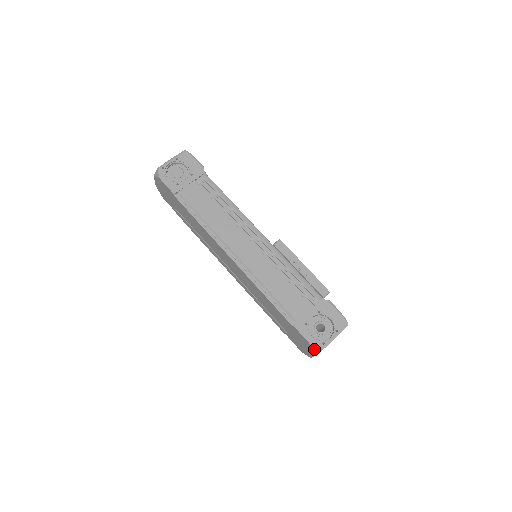
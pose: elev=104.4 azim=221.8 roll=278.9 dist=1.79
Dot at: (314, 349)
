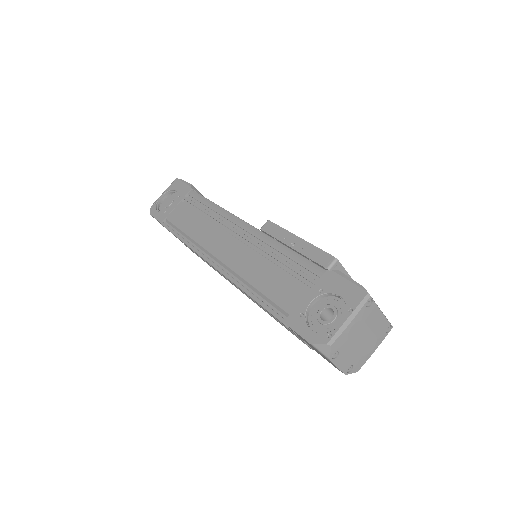
Dot at: (319, 350)
